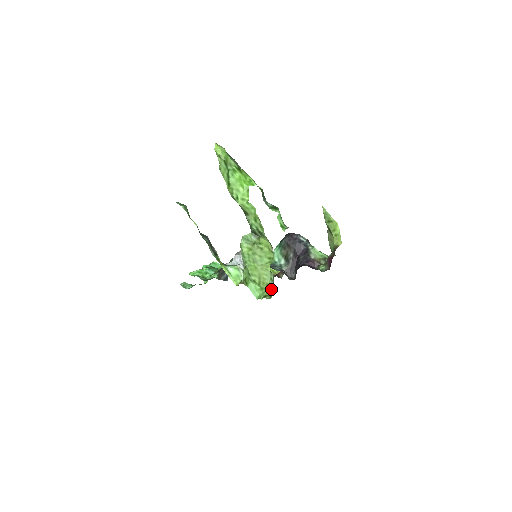
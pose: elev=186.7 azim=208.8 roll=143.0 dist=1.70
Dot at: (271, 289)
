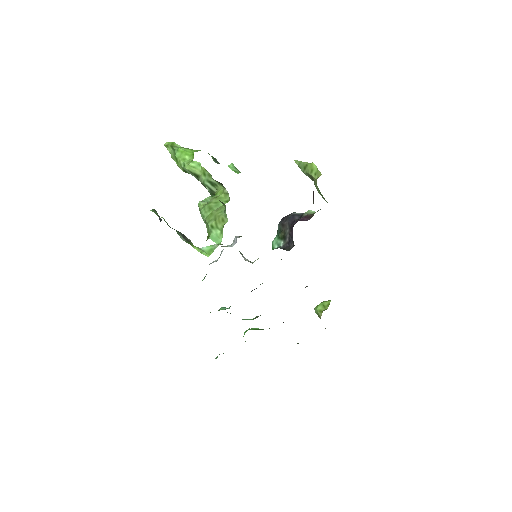
Dot at: (227, 221)
